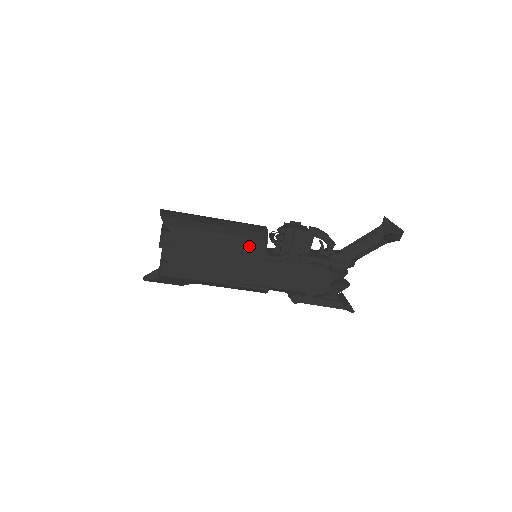
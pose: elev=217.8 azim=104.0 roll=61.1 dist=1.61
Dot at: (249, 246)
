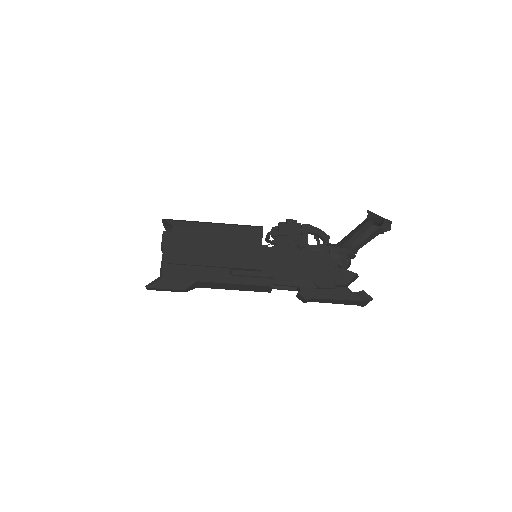
Dot at: (246, 233)
